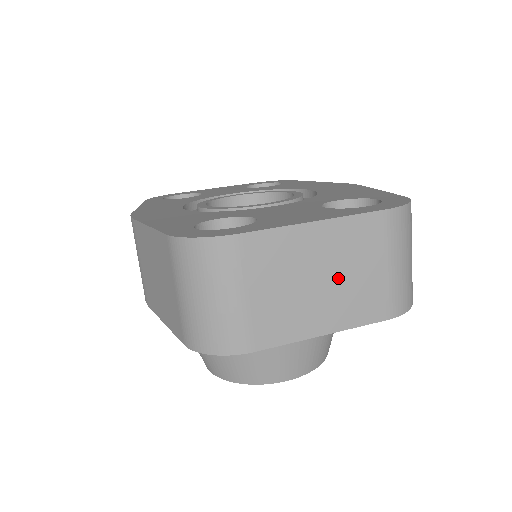
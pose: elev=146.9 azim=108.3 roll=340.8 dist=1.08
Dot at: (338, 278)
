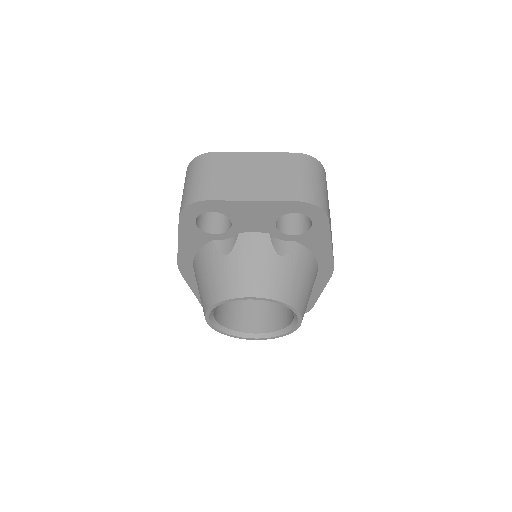
Dot at: (265, 176)
